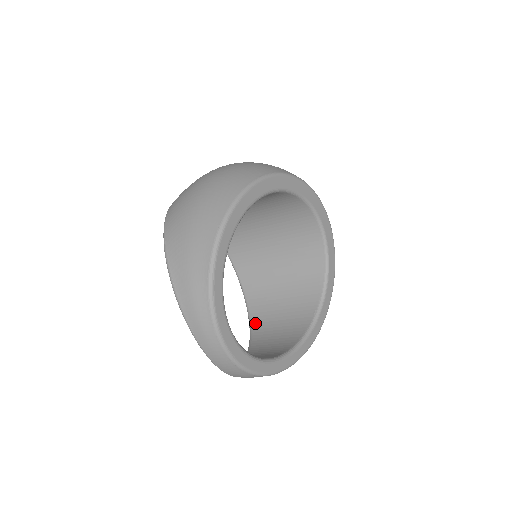
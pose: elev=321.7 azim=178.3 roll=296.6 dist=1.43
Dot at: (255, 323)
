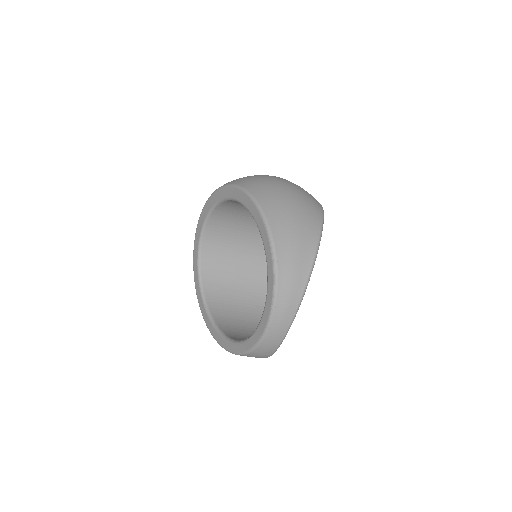
Dot at: (214, 311)
